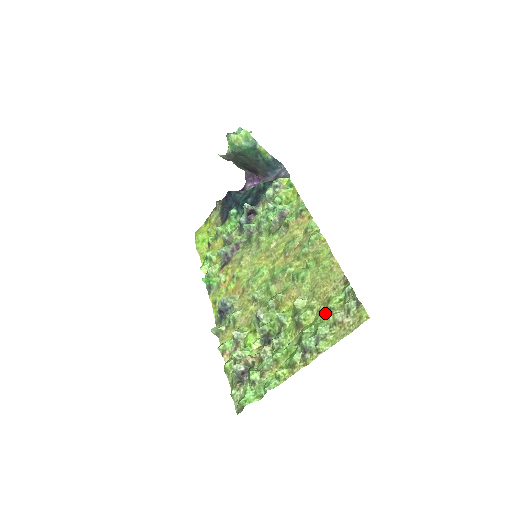
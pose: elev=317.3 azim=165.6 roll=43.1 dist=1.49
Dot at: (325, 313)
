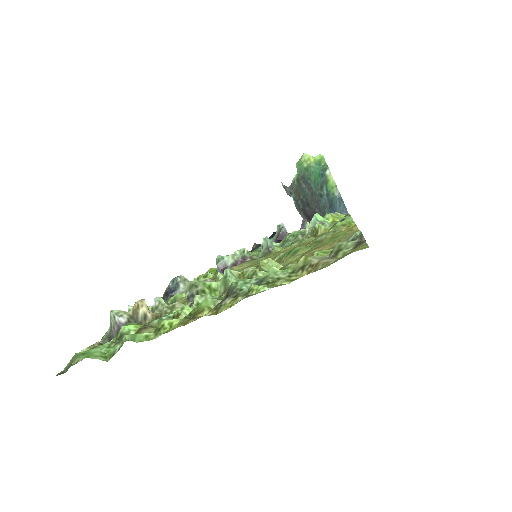
Dot at: occluded
